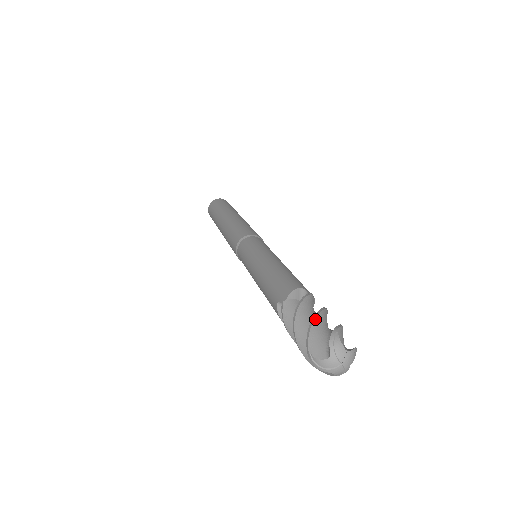
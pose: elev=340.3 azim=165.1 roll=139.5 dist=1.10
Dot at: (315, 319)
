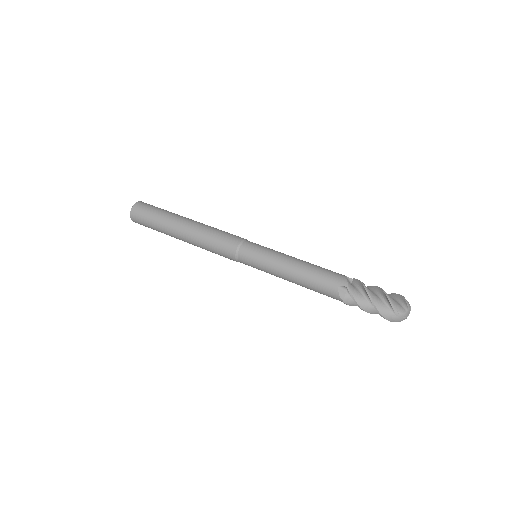
Dot at: occluded
